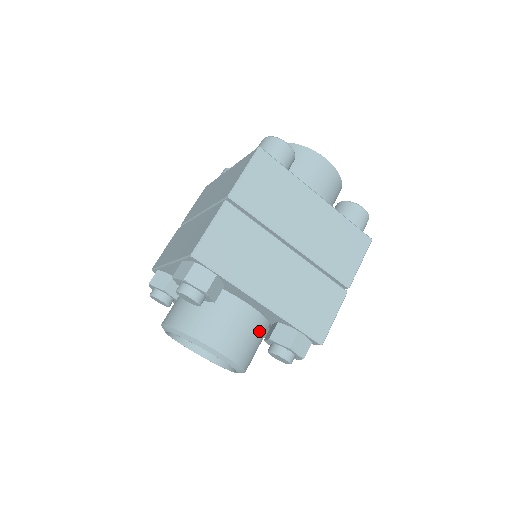
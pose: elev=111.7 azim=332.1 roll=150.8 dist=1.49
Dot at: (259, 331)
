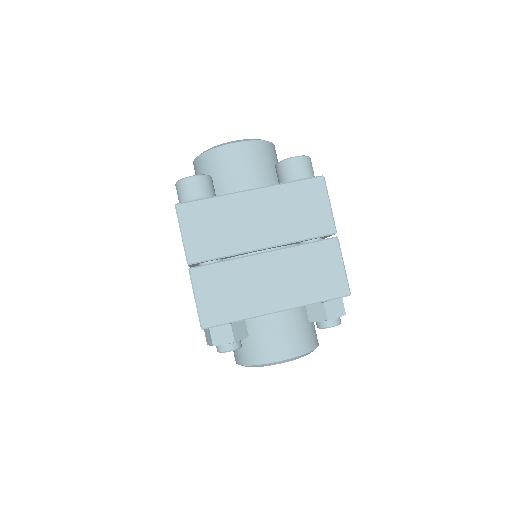
Dot at: (300, 317)
